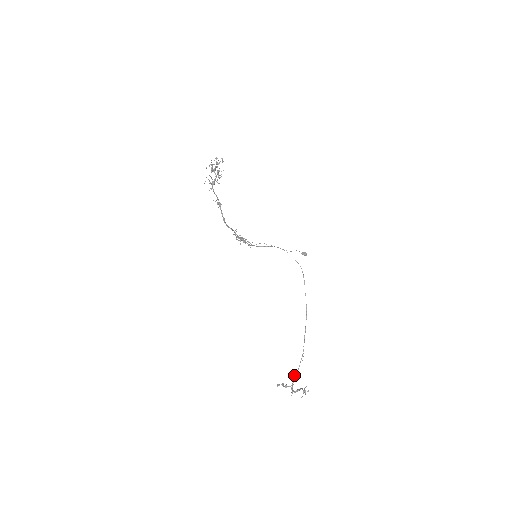
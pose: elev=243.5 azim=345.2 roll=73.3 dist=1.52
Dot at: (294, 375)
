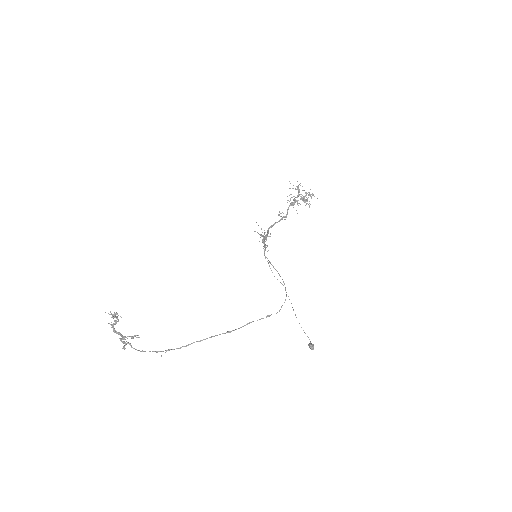
Dot at: (137, 335)
